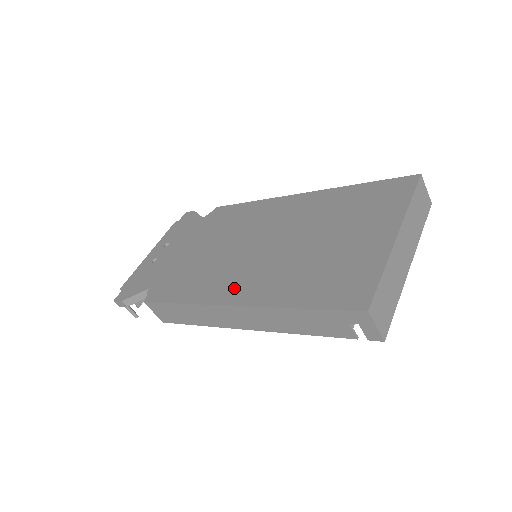
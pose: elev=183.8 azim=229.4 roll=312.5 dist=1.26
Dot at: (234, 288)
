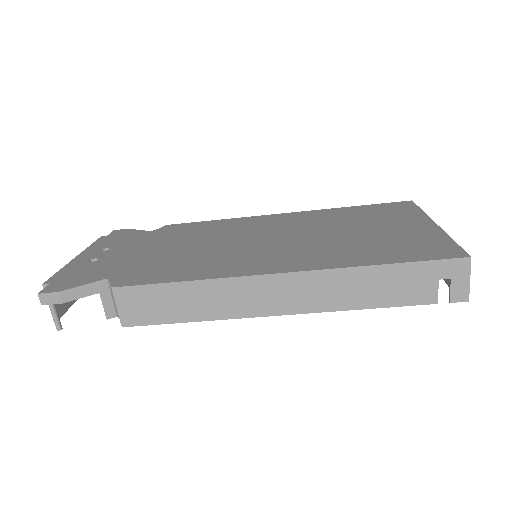
Dot at: (271, 263)
